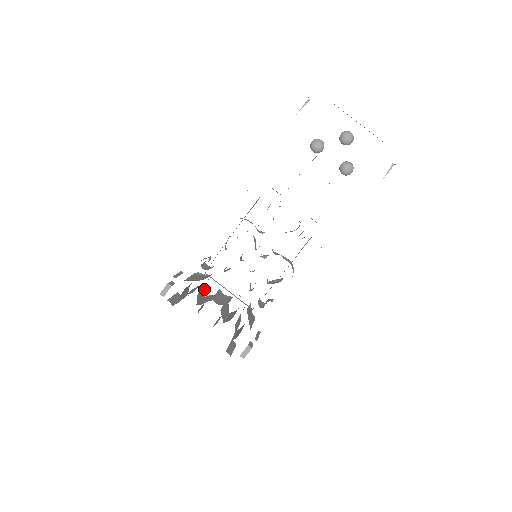
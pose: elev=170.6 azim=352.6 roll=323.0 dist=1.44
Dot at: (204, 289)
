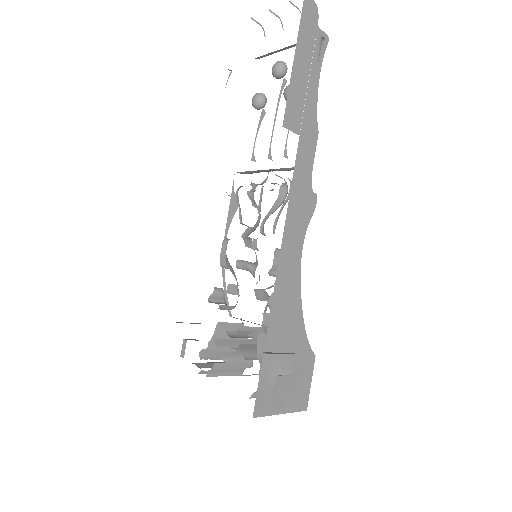
Dot at: occluded
